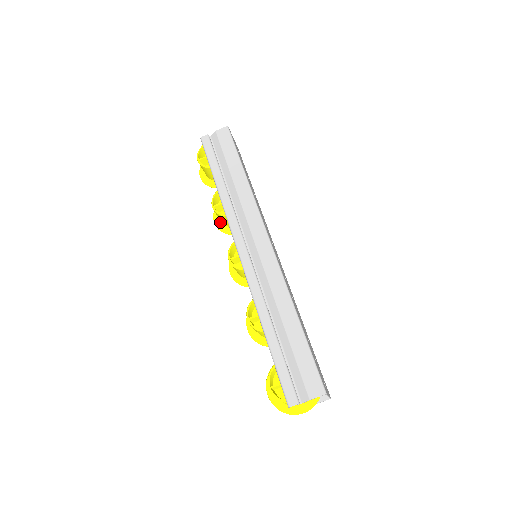
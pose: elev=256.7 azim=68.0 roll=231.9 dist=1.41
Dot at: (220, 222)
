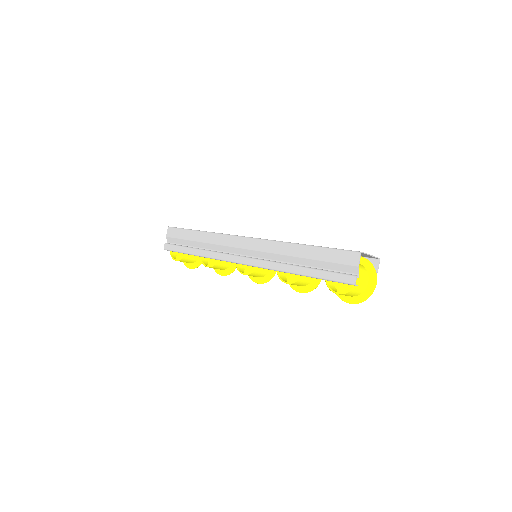
Dot at: (224, 271)
